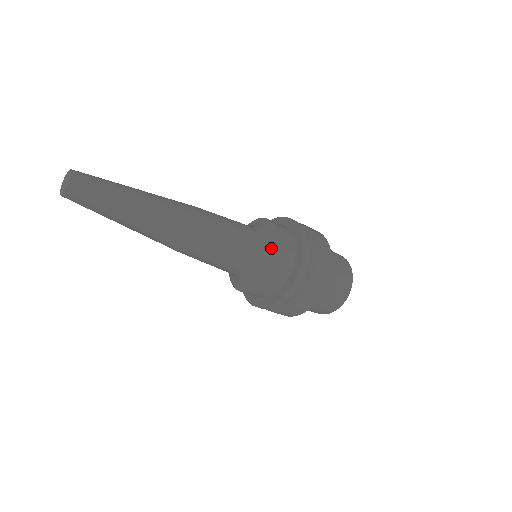
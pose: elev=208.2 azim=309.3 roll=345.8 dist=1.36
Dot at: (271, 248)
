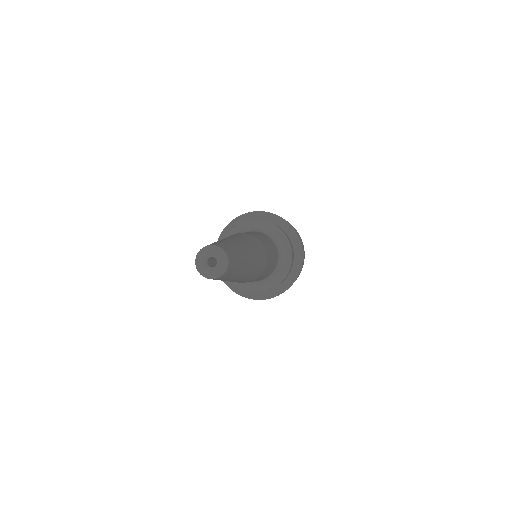
Dot at: (287, 252)
